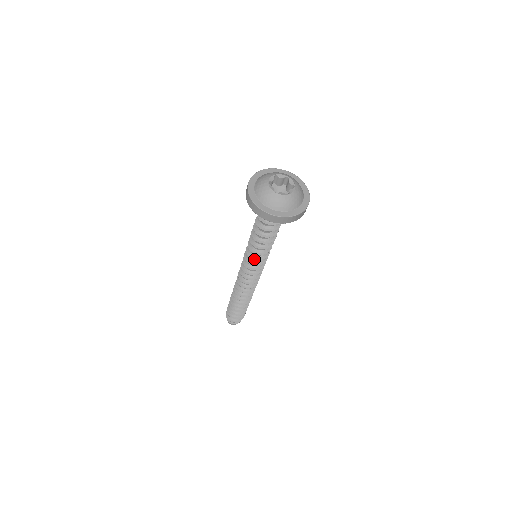
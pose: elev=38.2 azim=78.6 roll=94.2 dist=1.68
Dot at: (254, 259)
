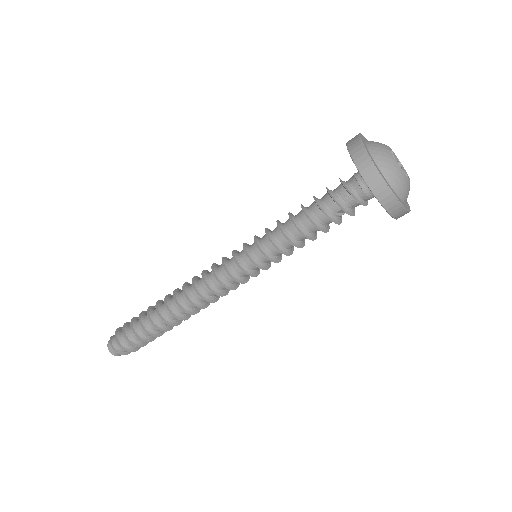
Dot at: (263, 254)
